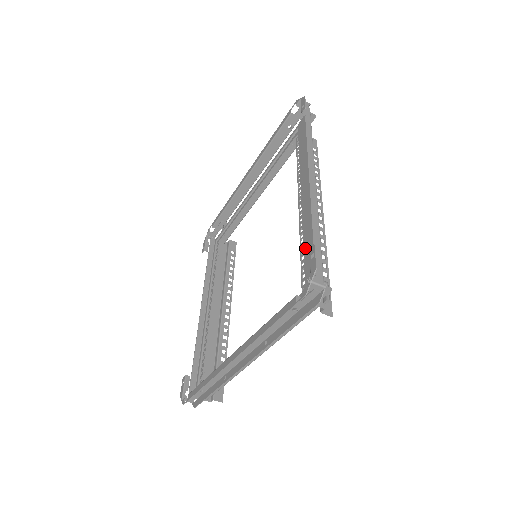
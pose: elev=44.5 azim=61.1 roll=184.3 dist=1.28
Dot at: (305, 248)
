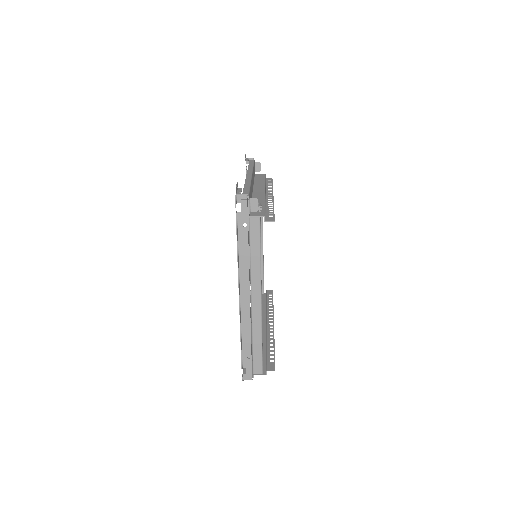
Dot at: occluded
